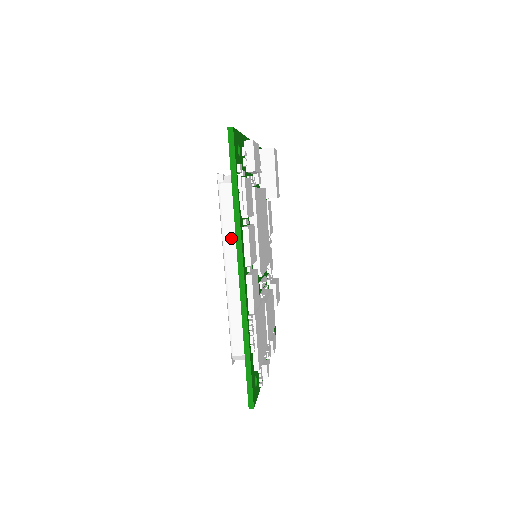
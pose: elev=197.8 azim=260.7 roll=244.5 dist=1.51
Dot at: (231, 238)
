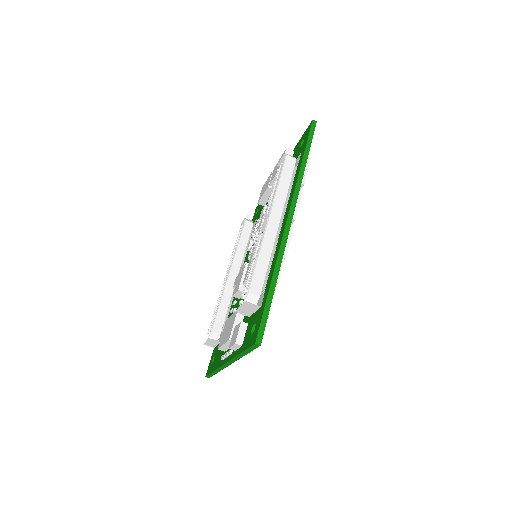
Dot at: (283, 195)
